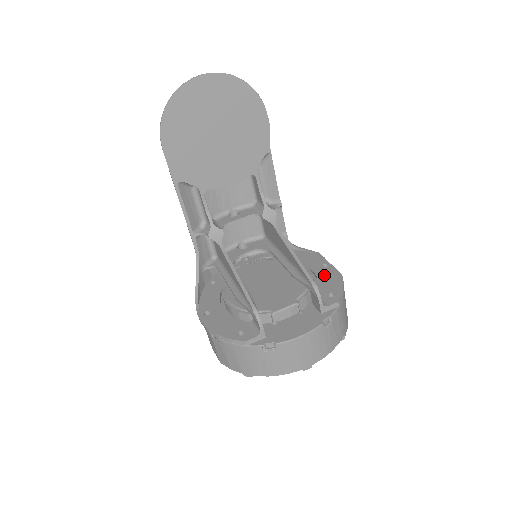
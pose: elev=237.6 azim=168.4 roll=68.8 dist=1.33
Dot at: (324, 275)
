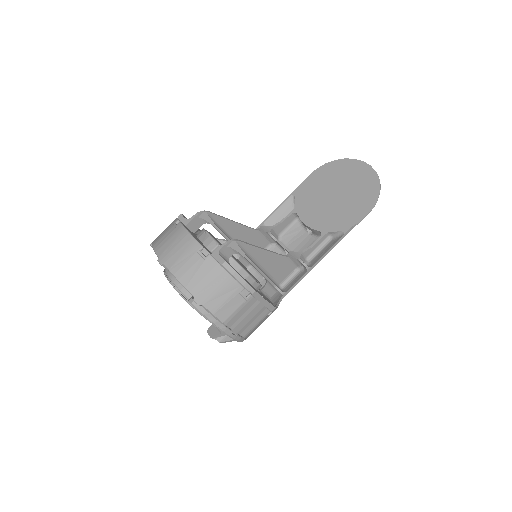
Dot at: (251, 285)
